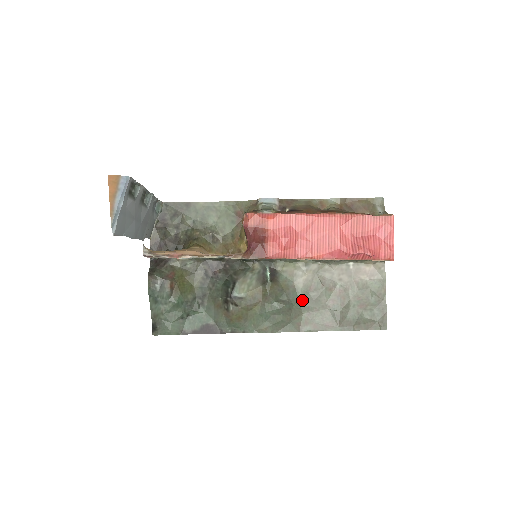
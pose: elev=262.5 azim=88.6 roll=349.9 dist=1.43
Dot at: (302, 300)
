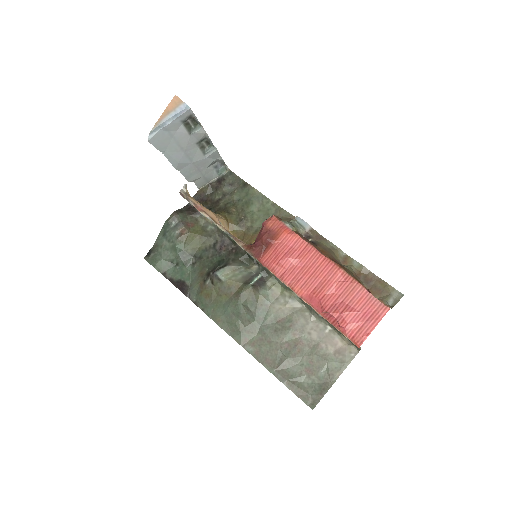
Dot at: (265, 323)
